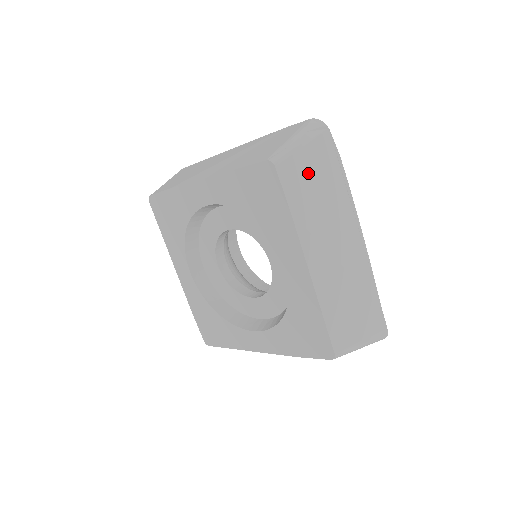
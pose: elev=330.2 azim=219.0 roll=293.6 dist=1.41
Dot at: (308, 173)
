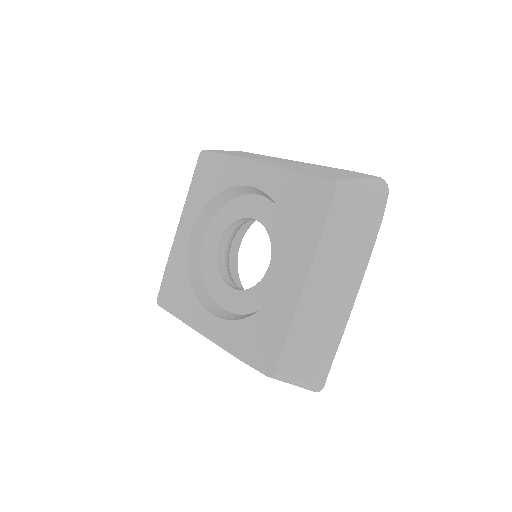
Dot at: occluded
